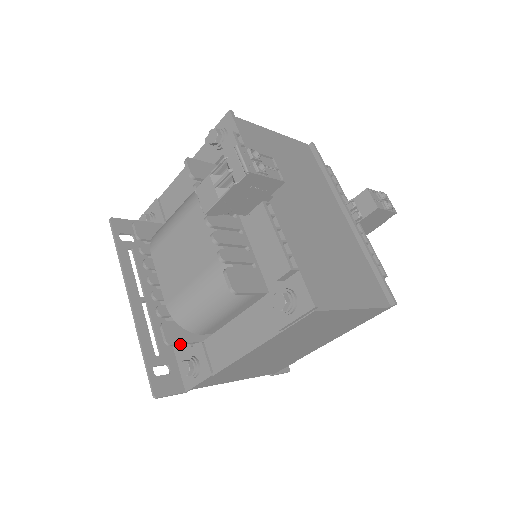
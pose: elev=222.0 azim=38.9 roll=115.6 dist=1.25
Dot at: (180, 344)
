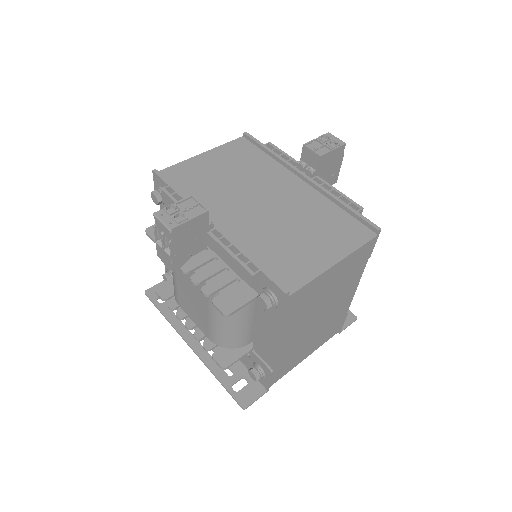
Dot at: (235, 362)
